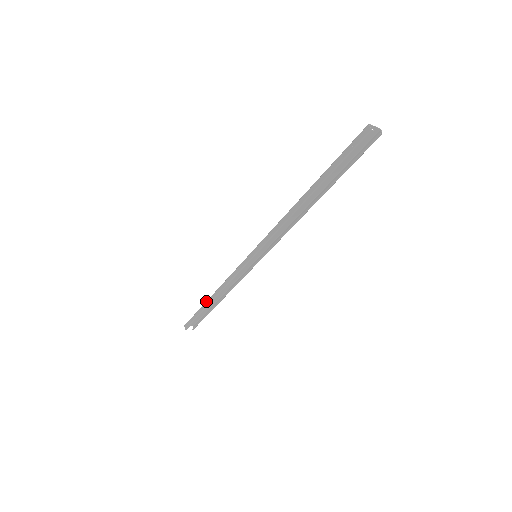
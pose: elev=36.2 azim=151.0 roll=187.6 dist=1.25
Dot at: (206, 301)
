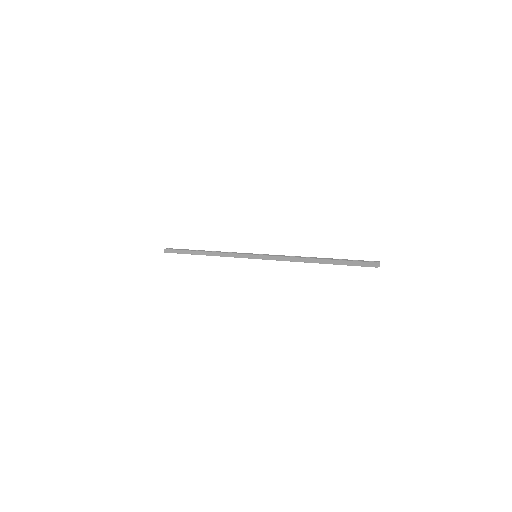
Dot at: (196, 251)
